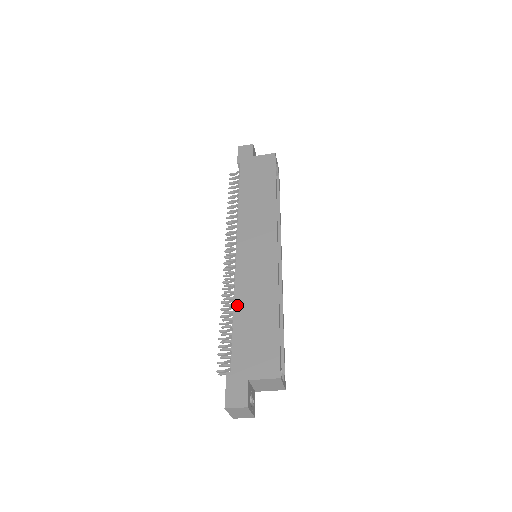
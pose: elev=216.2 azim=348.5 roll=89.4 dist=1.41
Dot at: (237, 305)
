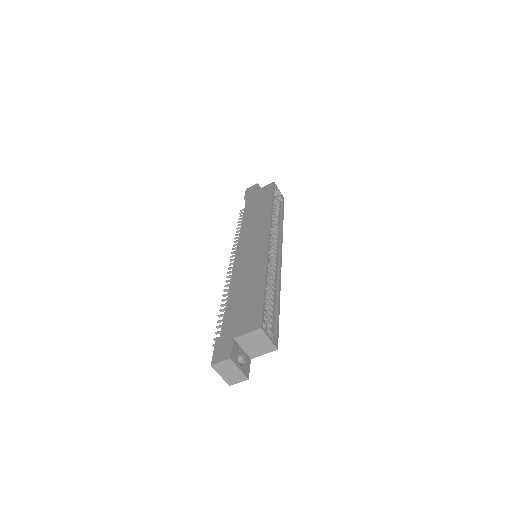
Dot at: (231, 289)
